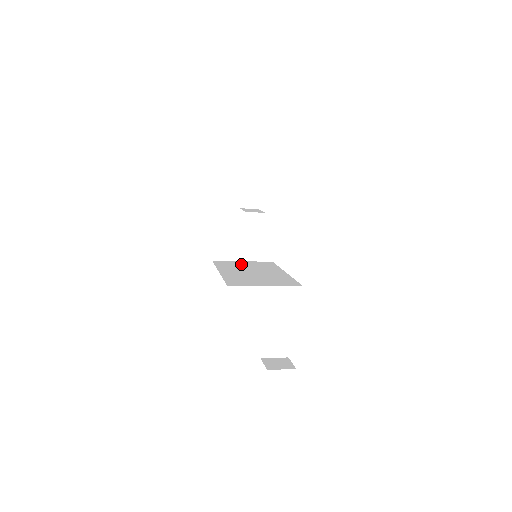
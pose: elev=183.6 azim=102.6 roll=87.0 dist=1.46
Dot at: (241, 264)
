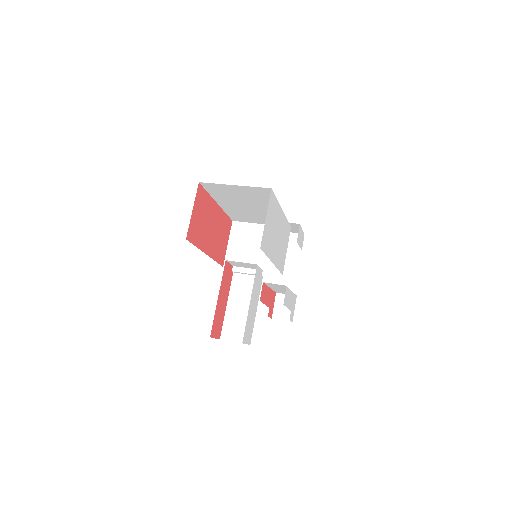
Dot at: occluded
